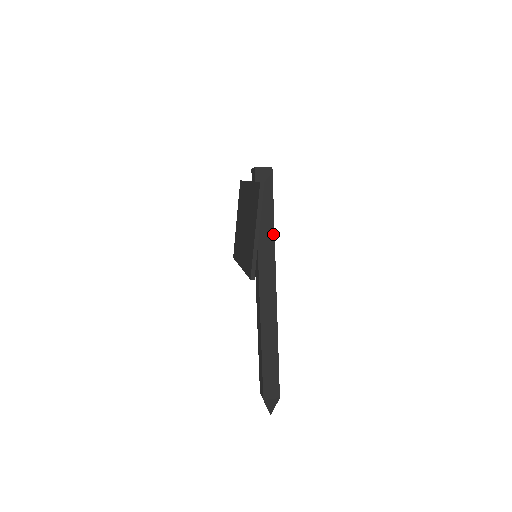
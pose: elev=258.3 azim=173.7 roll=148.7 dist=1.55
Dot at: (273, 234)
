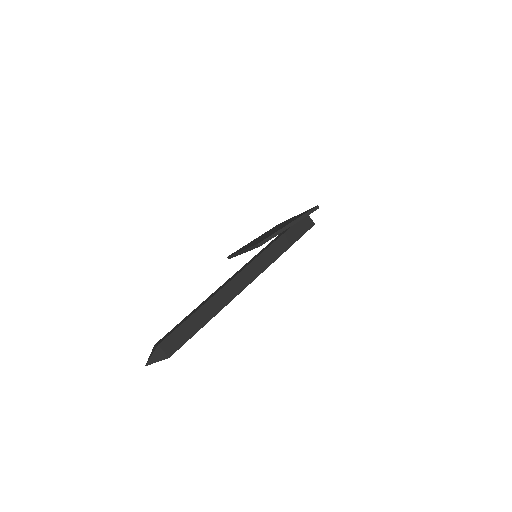
Dot at: (280, 255)
